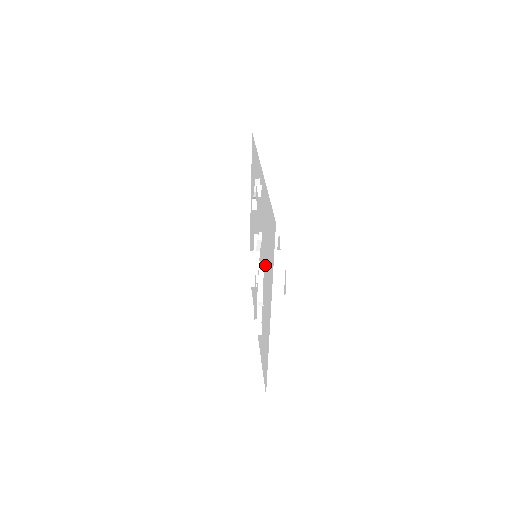
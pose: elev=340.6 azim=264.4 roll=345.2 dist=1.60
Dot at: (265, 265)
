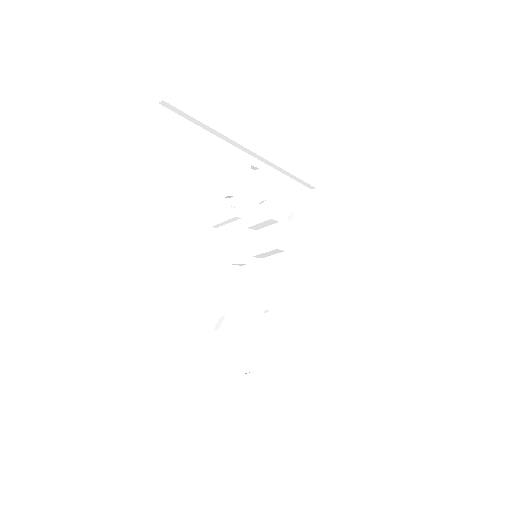
Dot at: occluded
